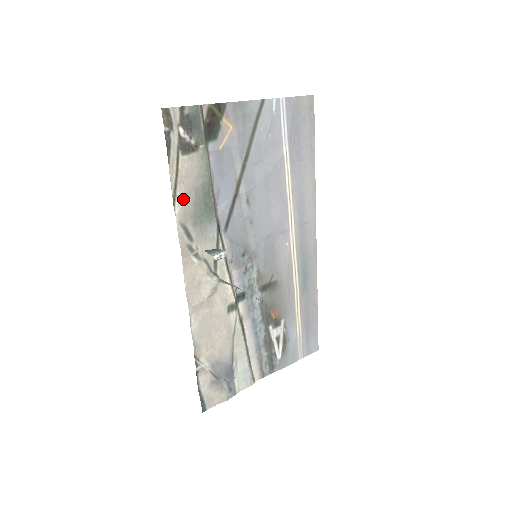
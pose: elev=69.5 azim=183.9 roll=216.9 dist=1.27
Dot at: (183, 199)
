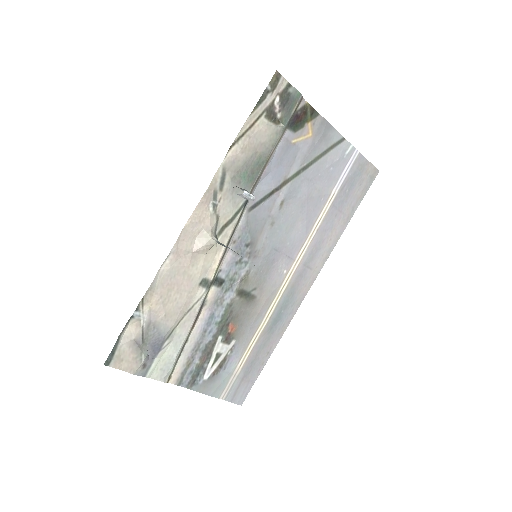
Dot at: (240, 150)
